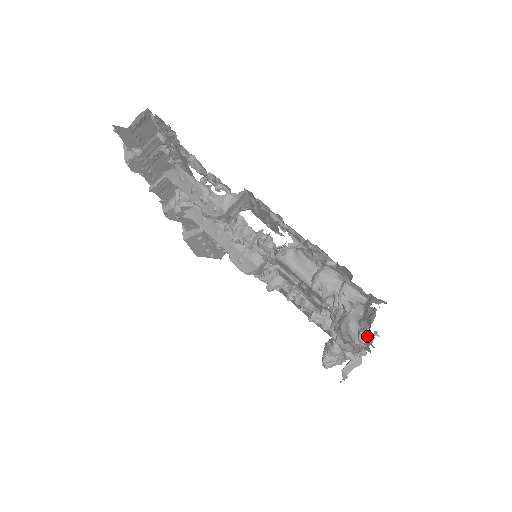
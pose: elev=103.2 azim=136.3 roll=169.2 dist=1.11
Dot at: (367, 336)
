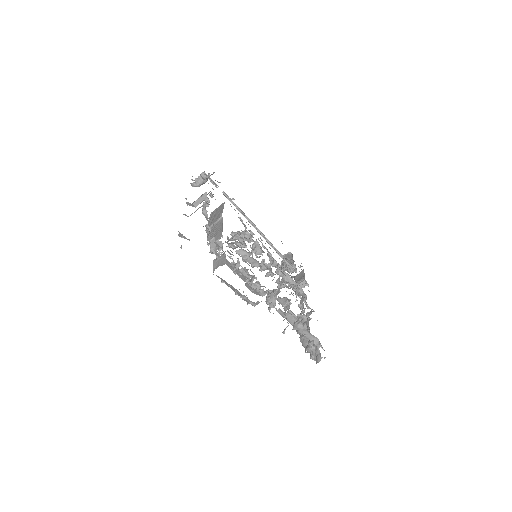
Dot at: (314, 360)
